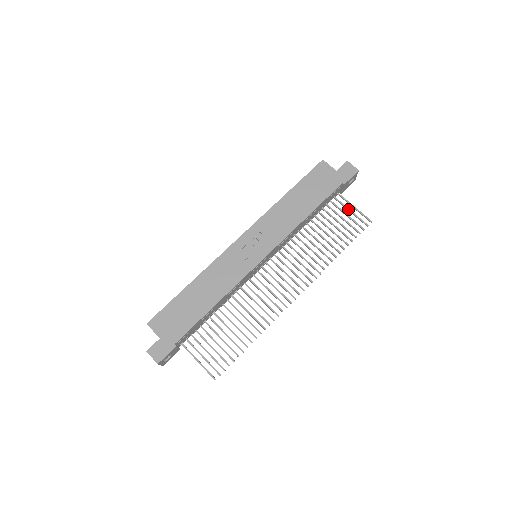
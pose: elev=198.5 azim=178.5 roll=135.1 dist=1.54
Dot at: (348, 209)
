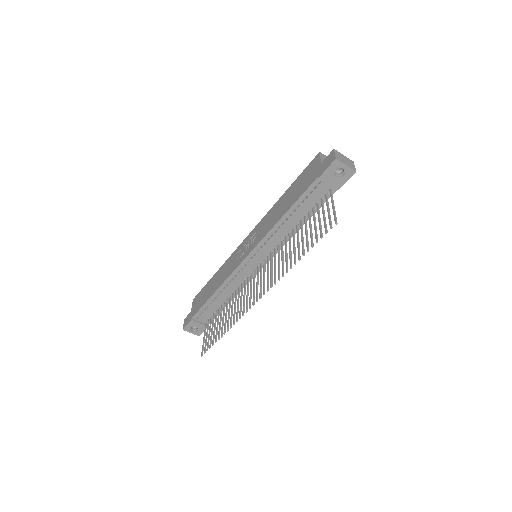
Dot at: (327, 208)
